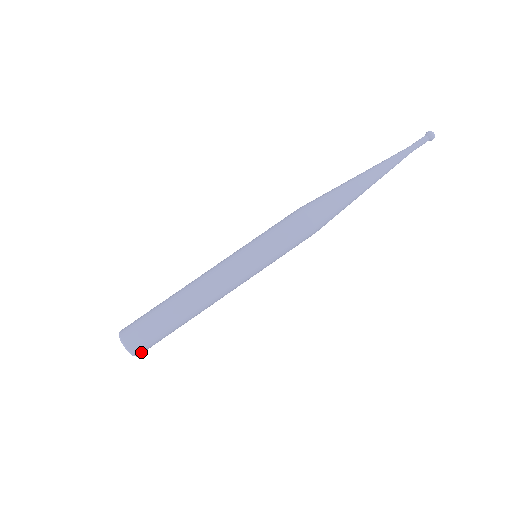
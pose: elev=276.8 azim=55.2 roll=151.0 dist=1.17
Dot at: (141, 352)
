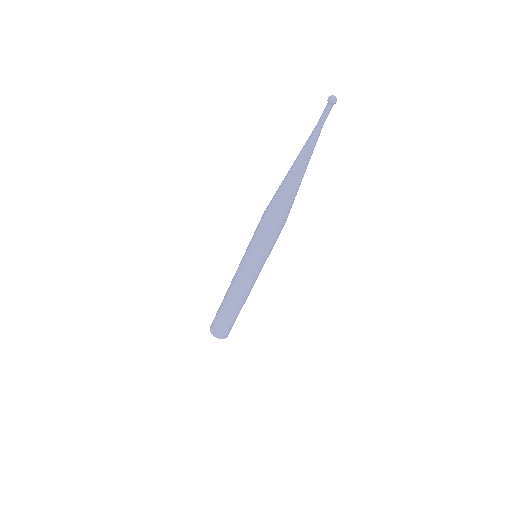
Dot at: occluded
